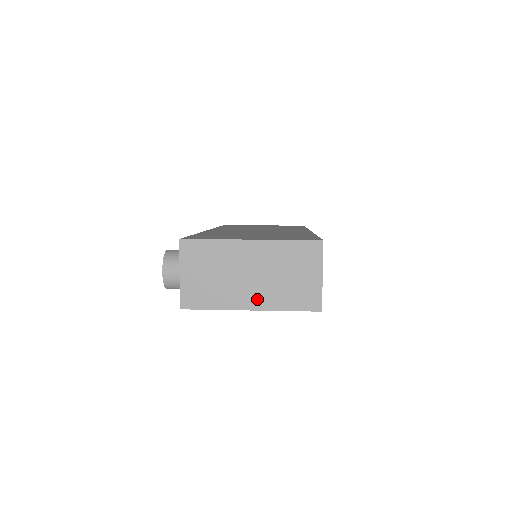
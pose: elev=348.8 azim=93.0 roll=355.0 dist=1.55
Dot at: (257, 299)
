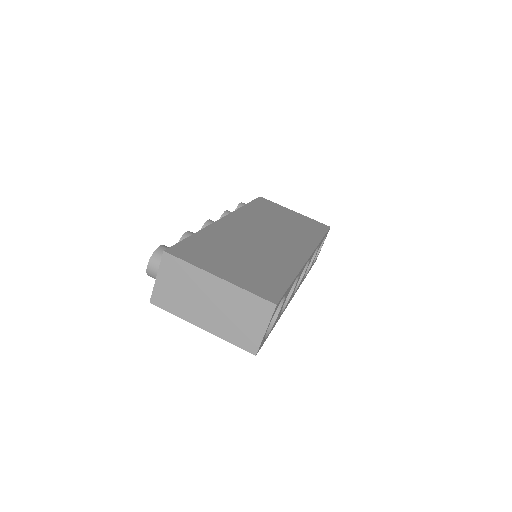
Dot at: (209, 323)
